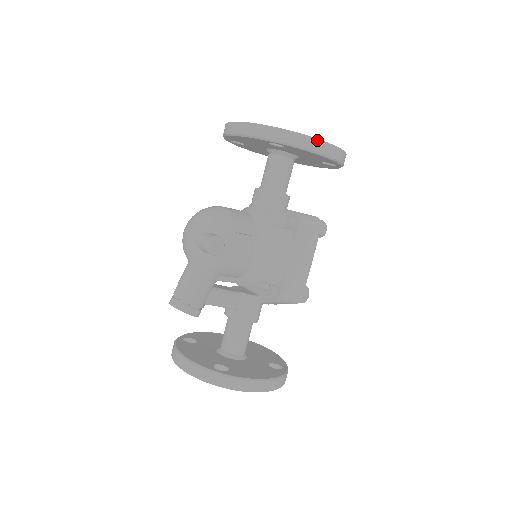
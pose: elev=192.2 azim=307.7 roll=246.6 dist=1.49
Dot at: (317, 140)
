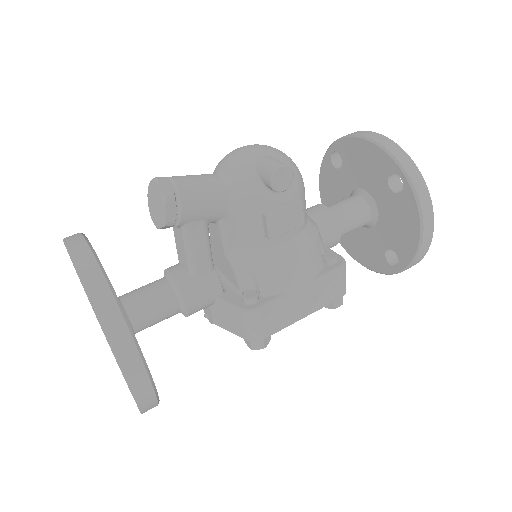
Dot at: (432, 216)
